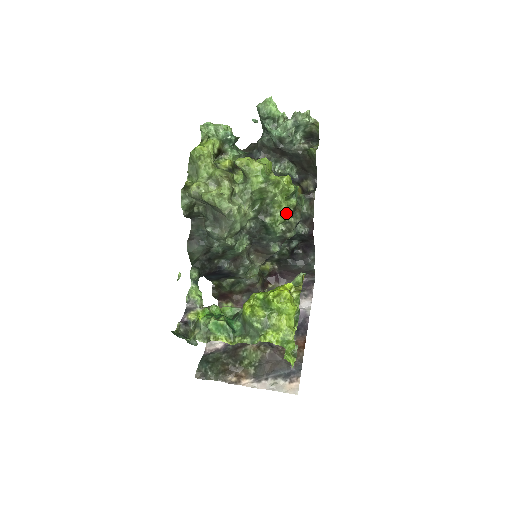
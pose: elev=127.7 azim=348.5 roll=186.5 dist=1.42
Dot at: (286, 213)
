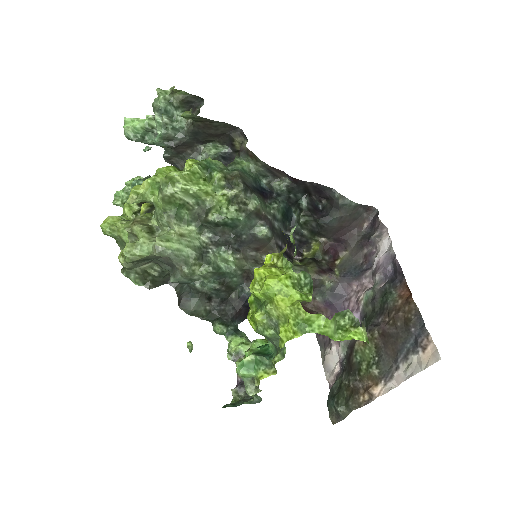
Dot at: (221, 193)
